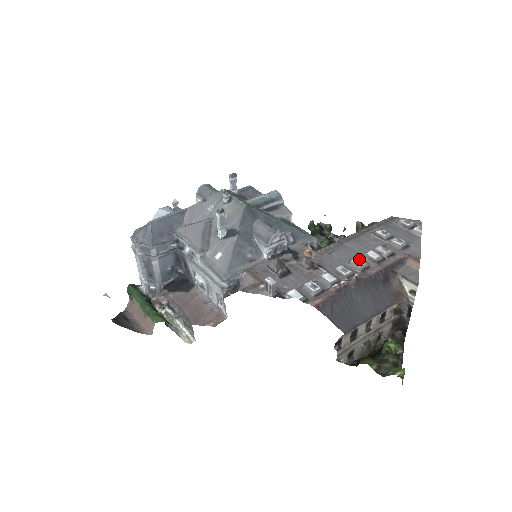
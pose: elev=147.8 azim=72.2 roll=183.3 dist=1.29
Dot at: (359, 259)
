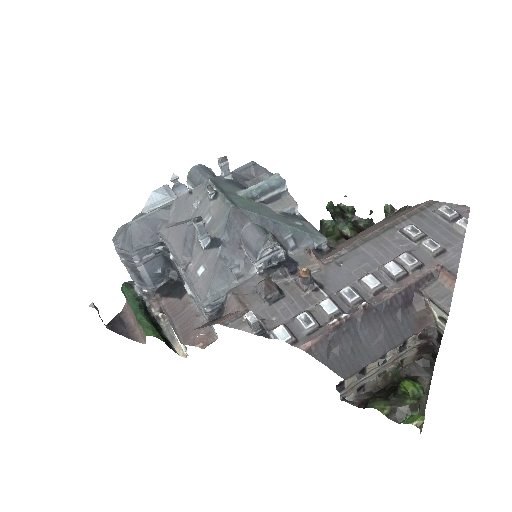
Dot at: (373, 276)
